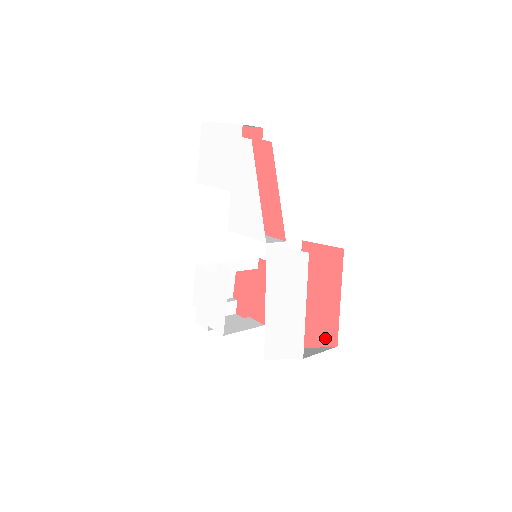
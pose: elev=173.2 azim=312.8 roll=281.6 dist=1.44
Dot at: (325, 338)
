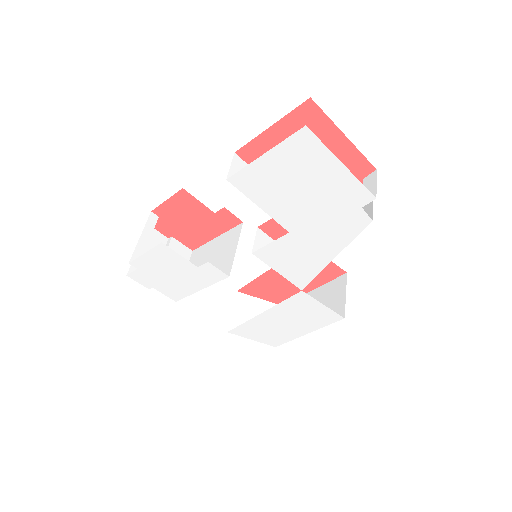
Dot at: (274, 299)
